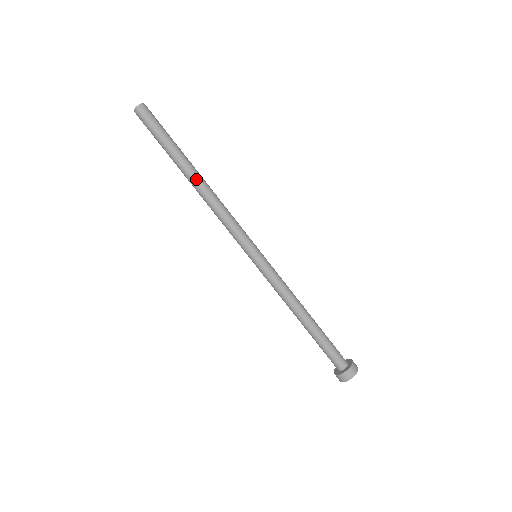
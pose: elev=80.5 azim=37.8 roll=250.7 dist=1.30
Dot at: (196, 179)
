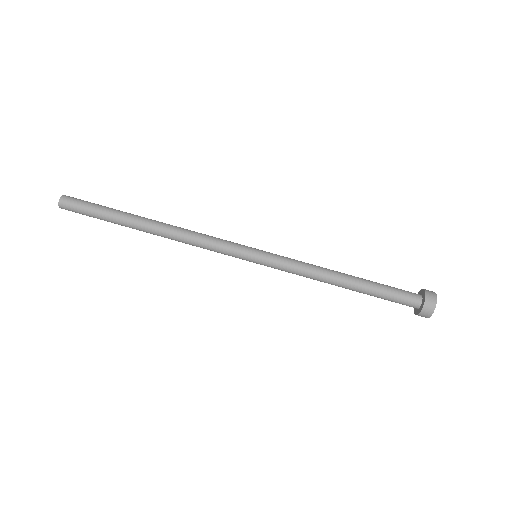
Dot at: (152, 225)
